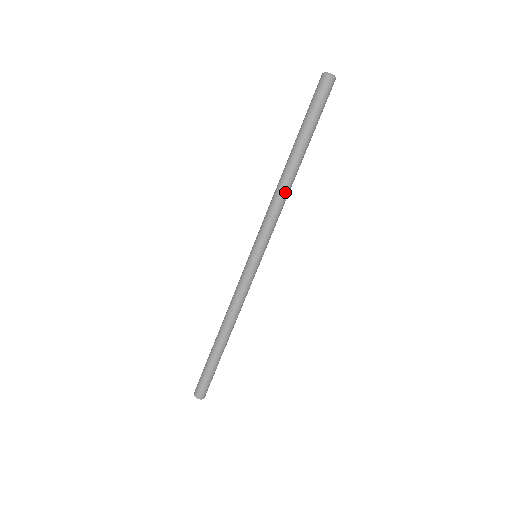
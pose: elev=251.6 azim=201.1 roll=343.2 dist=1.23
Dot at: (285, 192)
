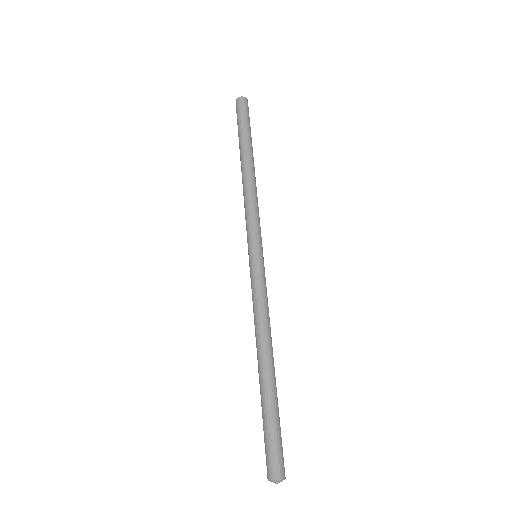
Dot at: (254, 185)
